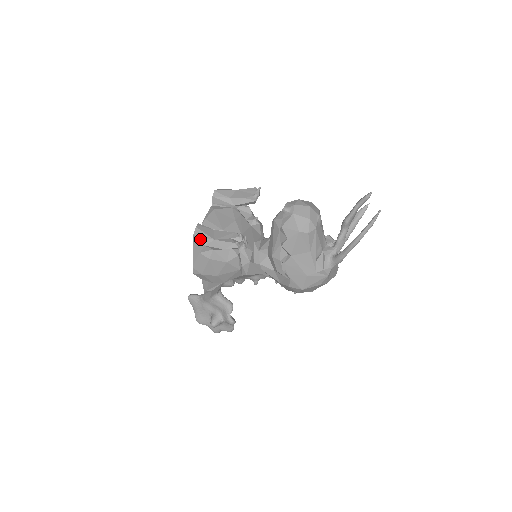
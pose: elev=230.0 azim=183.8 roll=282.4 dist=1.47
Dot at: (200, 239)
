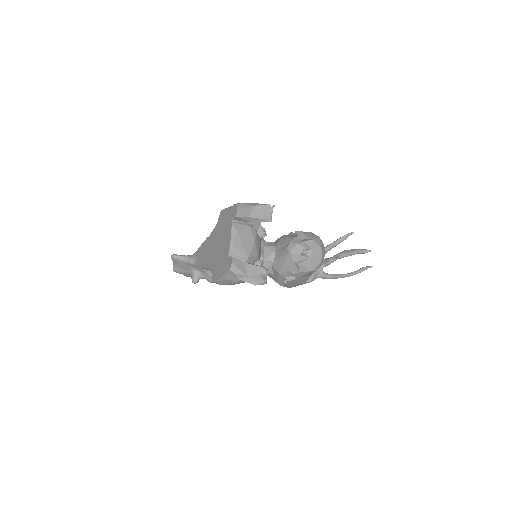
Dot at: (235, 275)
